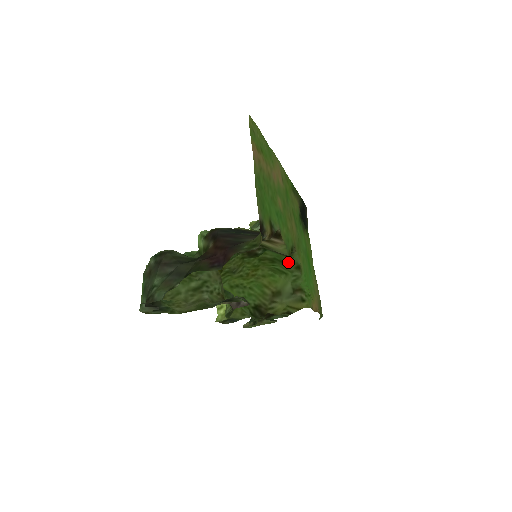
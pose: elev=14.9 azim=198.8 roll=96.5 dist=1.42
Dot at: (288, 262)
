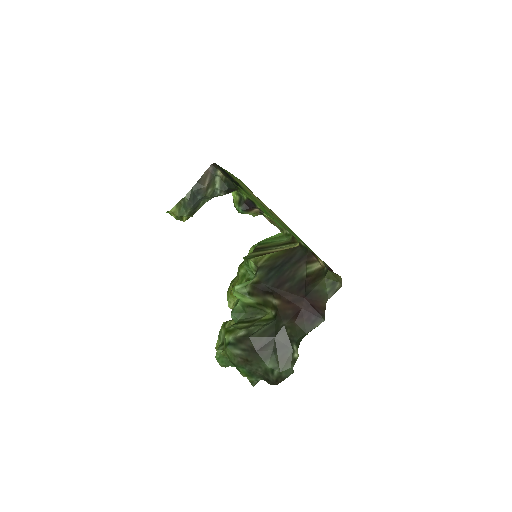
Dot at: occluded
